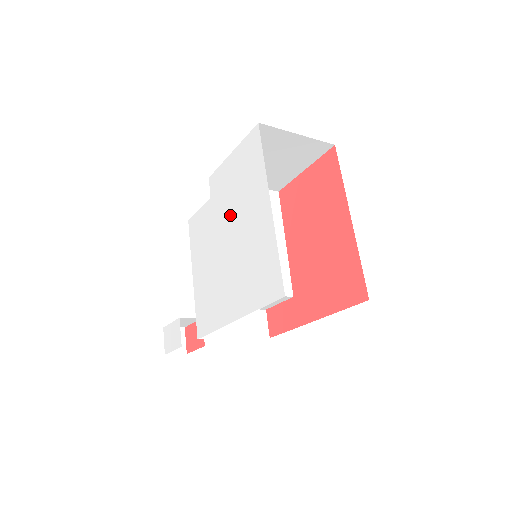
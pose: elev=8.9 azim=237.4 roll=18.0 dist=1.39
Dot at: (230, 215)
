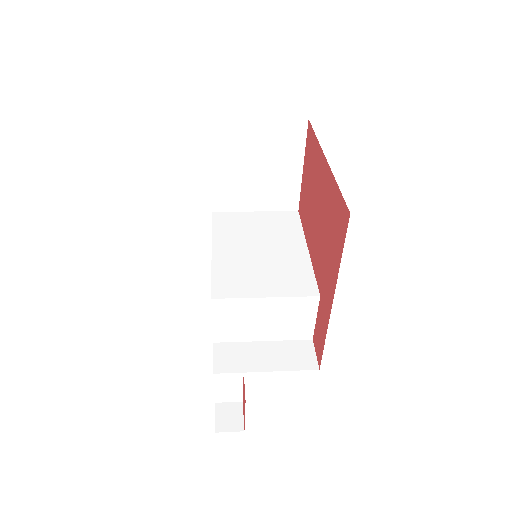
Dot at: occluded
